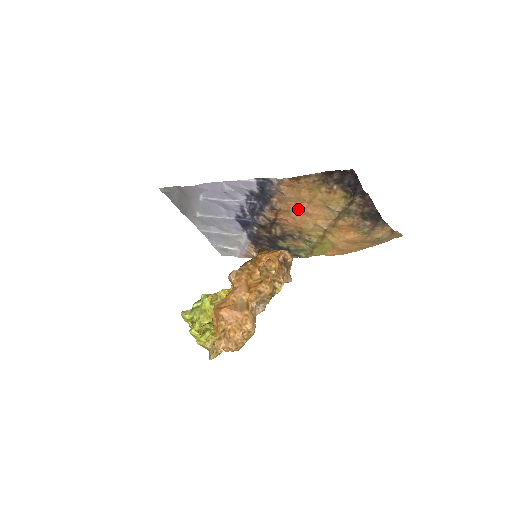
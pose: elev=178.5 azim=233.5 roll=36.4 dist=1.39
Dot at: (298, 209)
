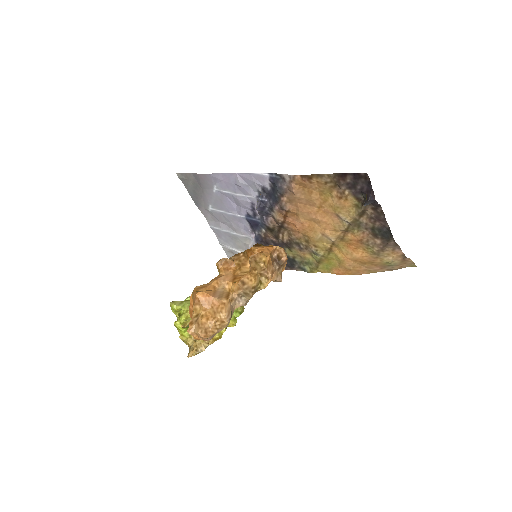
Dot at: (307, 213)
